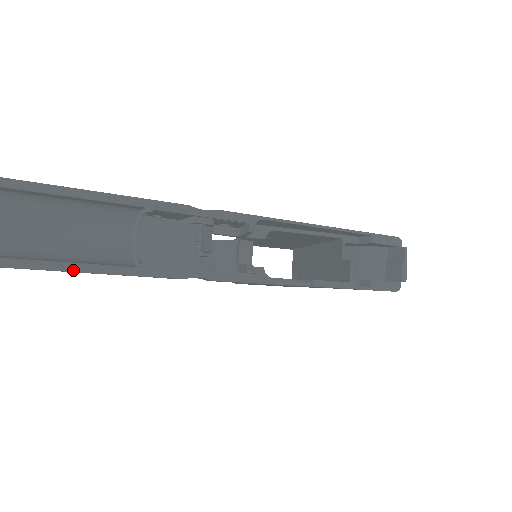
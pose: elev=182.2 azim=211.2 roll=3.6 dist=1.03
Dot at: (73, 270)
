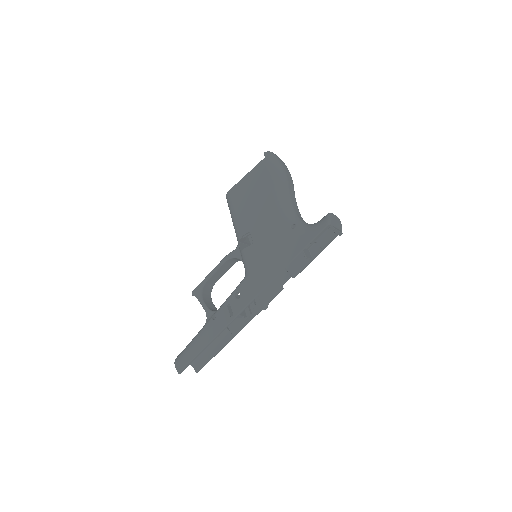
Dot at: occluded
